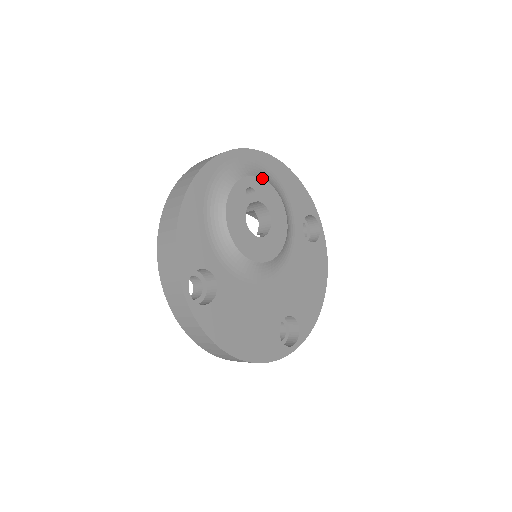
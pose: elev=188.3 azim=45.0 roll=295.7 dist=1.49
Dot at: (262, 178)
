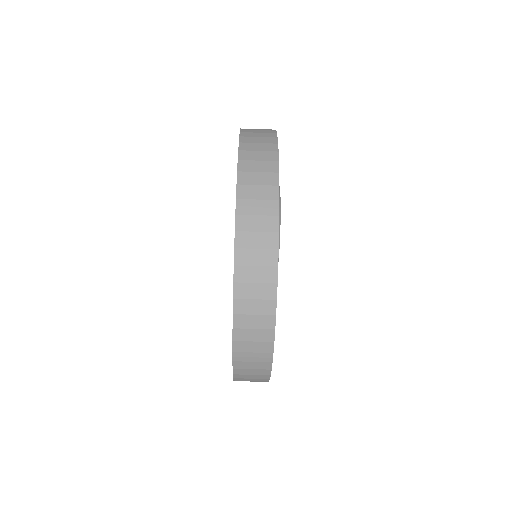
Dot at: occluded
